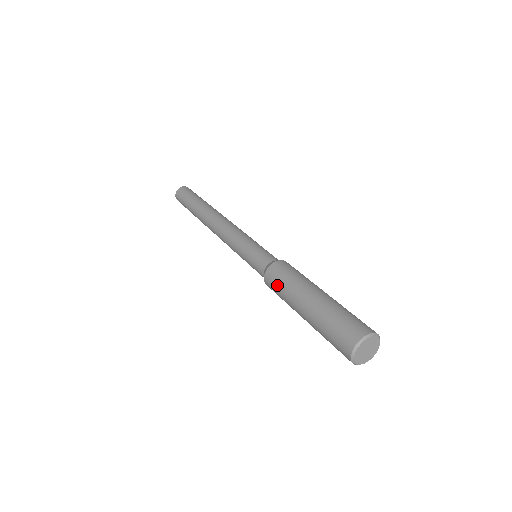
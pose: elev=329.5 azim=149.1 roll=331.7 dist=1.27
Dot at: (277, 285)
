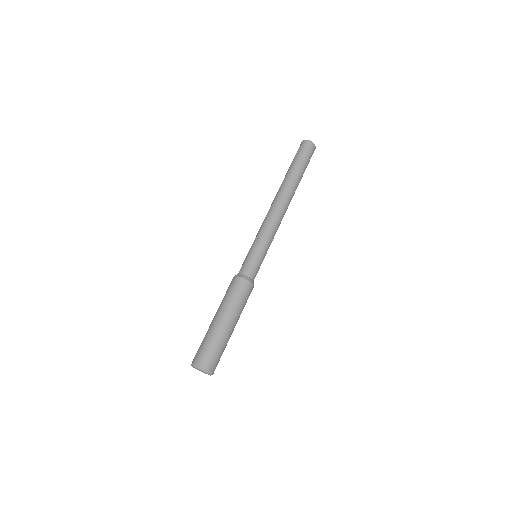
Dot at: occluded
